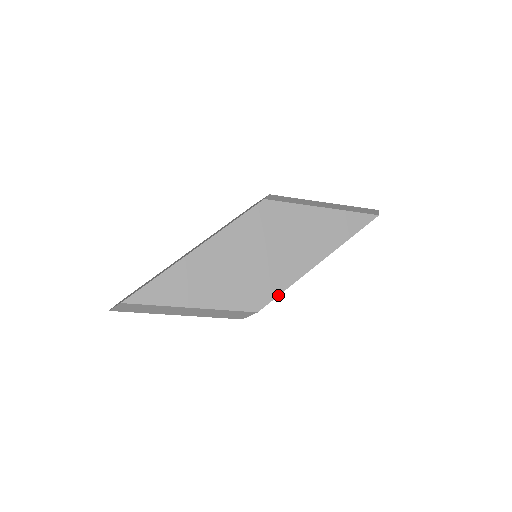
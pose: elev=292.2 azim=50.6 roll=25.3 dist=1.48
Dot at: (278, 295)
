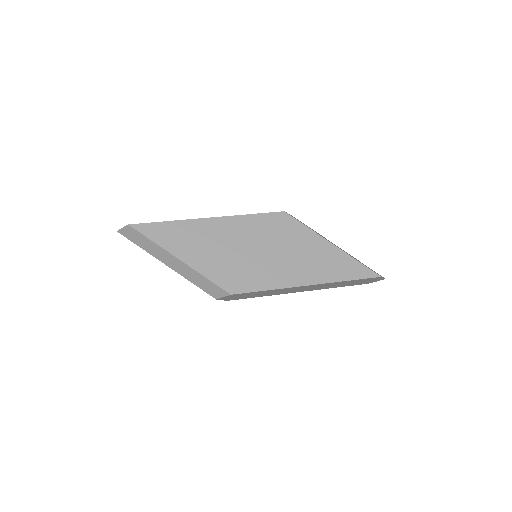
Dot at: (256, 291)
